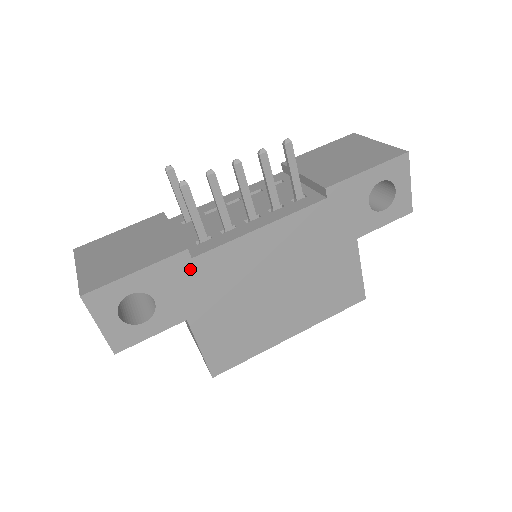
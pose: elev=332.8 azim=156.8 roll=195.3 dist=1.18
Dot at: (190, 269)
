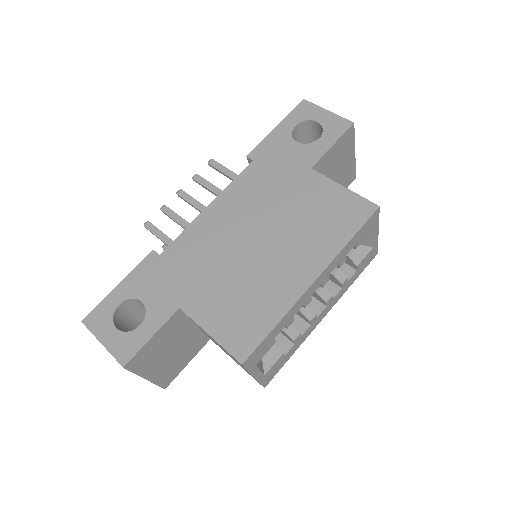
Dot at: (162, 264)
